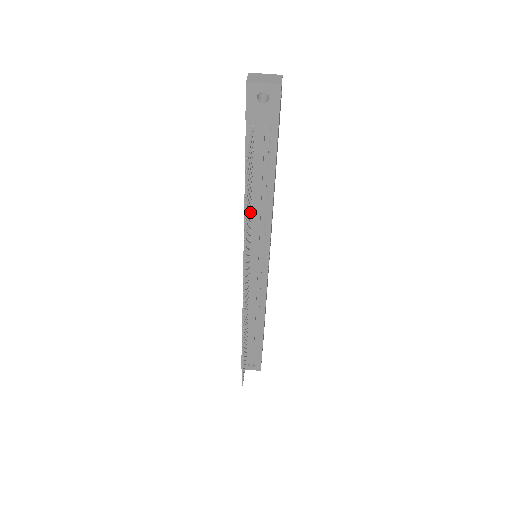
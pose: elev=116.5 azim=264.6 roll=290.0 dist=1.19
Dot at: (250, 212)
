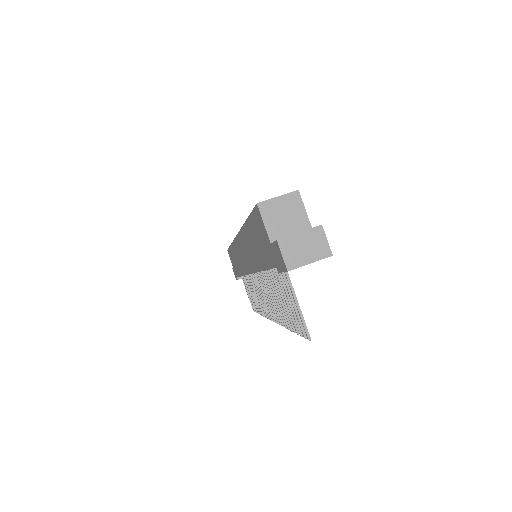
Dot at: occluded
